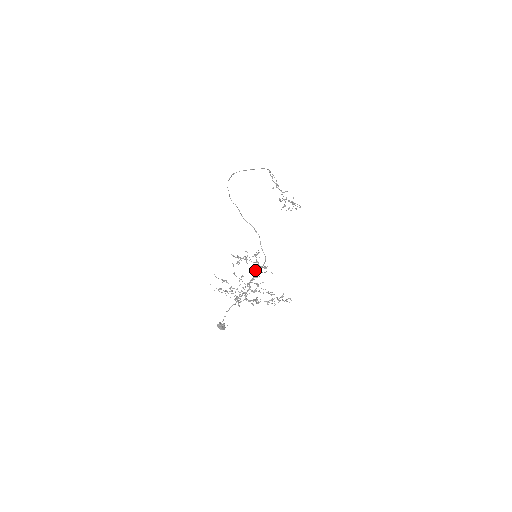
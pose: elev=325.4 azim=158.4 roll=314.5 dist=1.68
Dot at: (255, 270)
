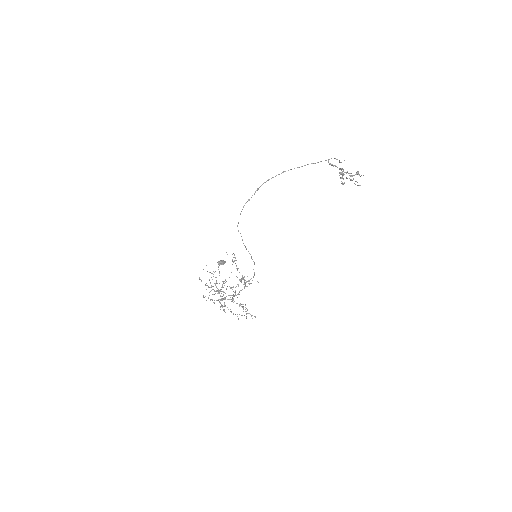
Dot at: occluded
